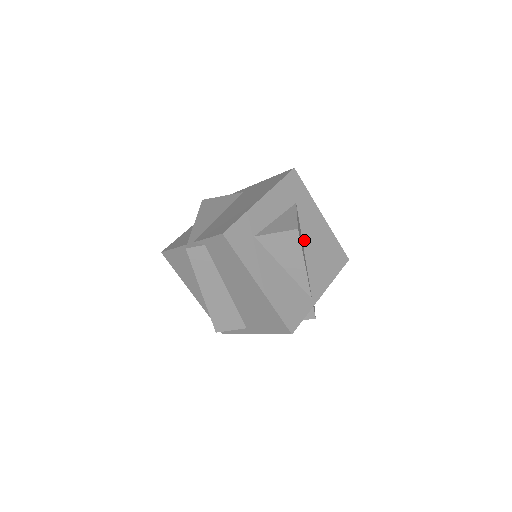
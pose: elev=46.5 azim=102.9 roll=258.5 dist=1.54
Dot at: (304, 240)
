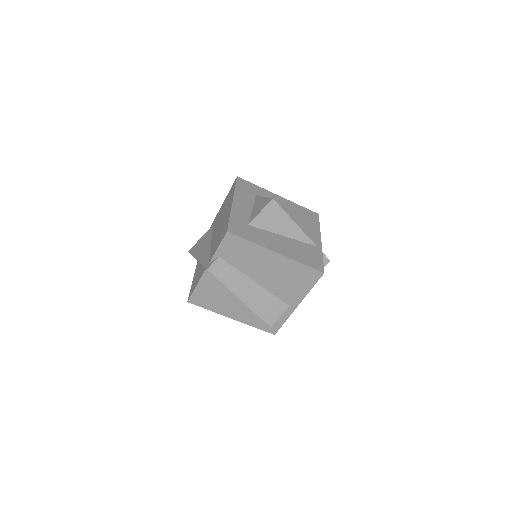
Dot at: occluded
